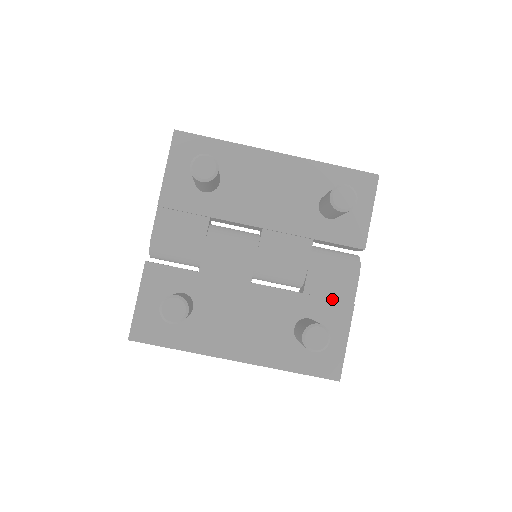
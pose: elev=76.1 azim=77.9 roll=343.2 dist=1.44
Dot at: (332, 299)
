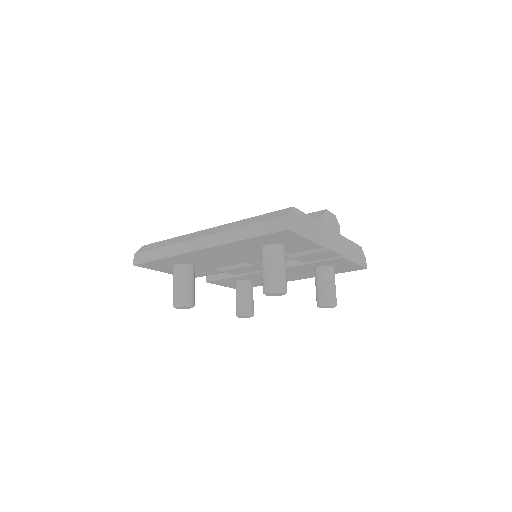
Dot at: (325, 261)
